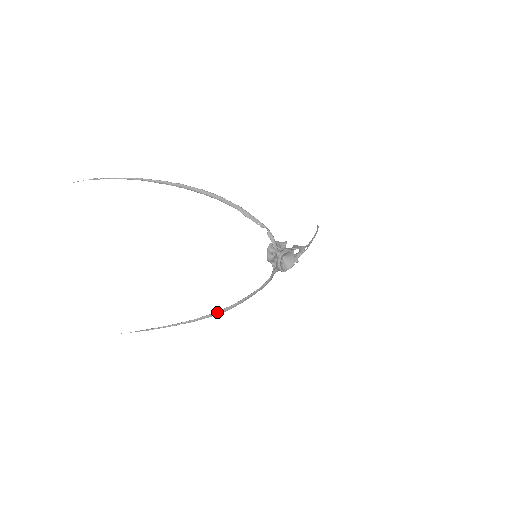
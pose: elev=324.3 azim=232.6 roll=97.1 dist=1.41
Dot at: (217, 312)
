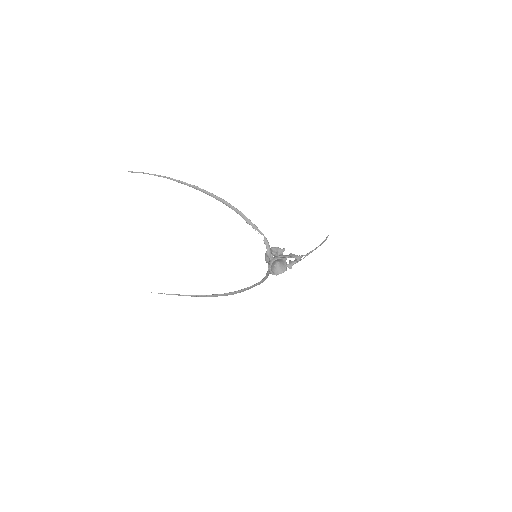
Dot at: (224, 294)
